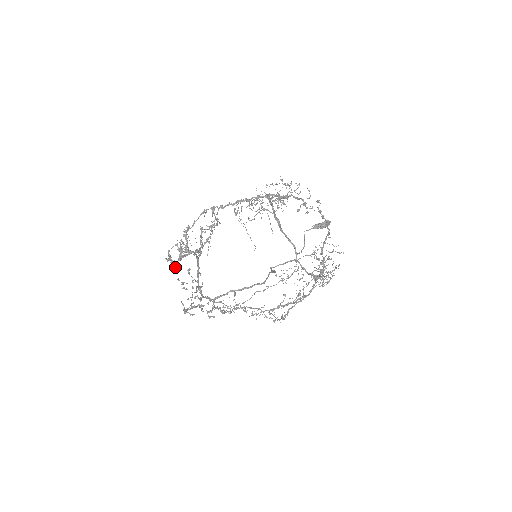
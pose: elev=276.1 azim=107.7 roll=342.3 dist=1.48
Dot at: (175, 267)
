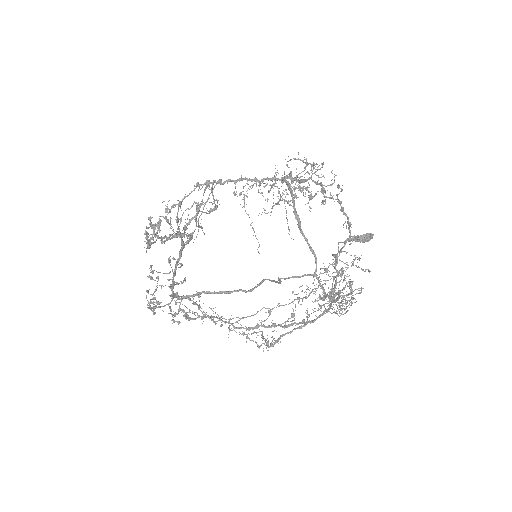
Dot at: (144, 247)
